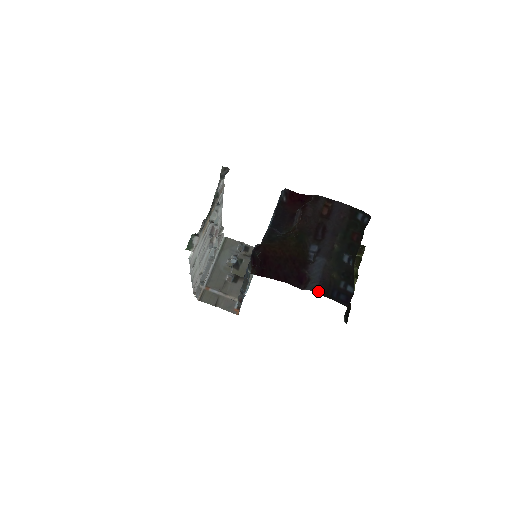
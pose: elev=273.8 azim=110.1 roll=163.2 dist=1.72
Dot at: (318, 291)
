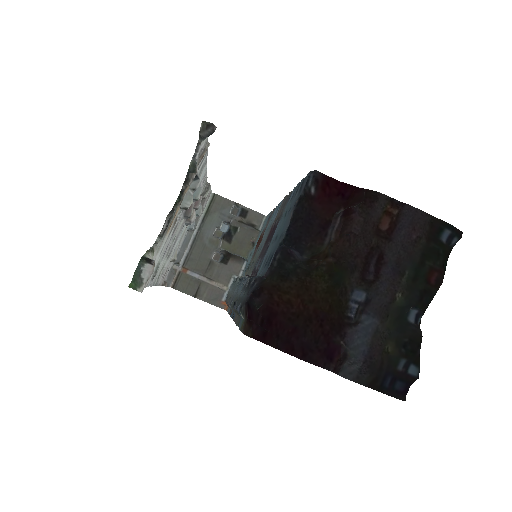
Dot at: (359, 379)
